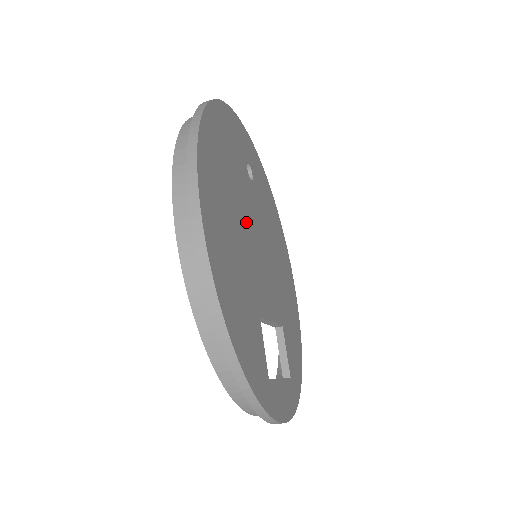
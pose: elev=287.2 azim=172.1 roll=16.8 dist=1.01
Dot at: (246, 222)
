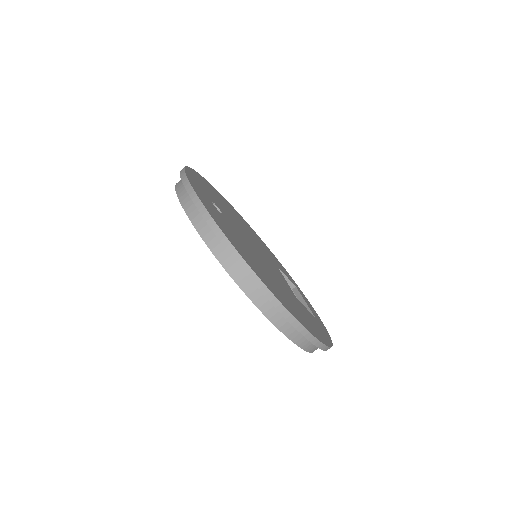
Dot at: (259, 259)
